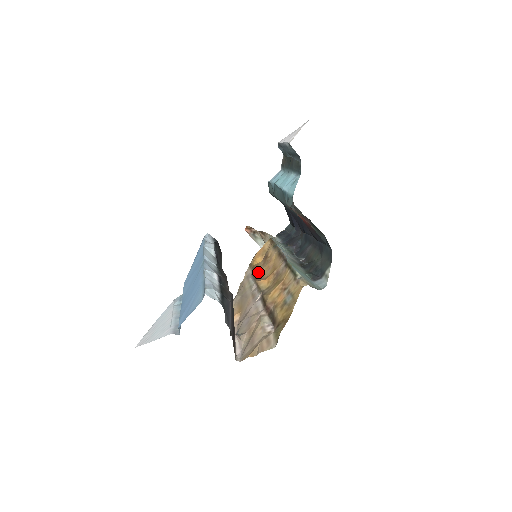
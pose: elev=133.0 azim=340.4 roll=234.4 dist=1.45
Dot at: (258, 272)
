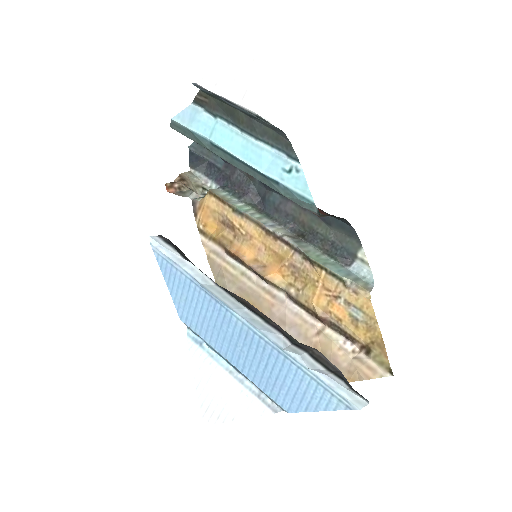
Dot at: (241, 254)
